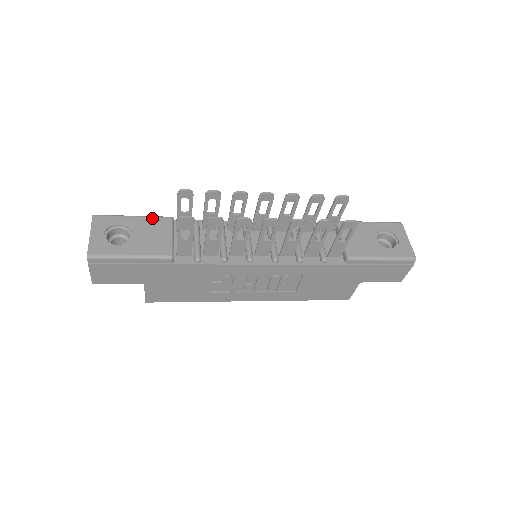
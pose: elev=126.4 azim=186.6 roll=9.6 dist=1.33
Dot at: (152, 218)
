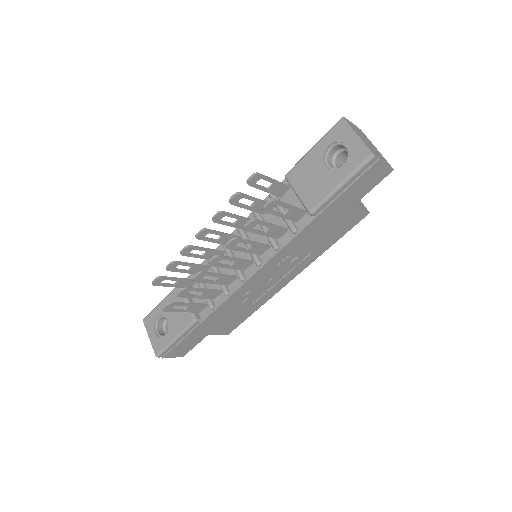
Dot at: (170, 295)
